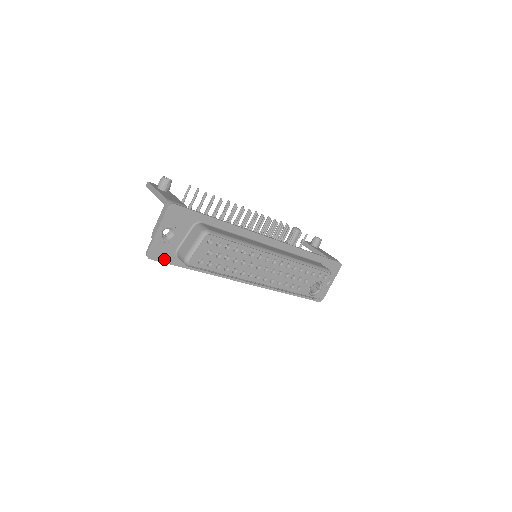
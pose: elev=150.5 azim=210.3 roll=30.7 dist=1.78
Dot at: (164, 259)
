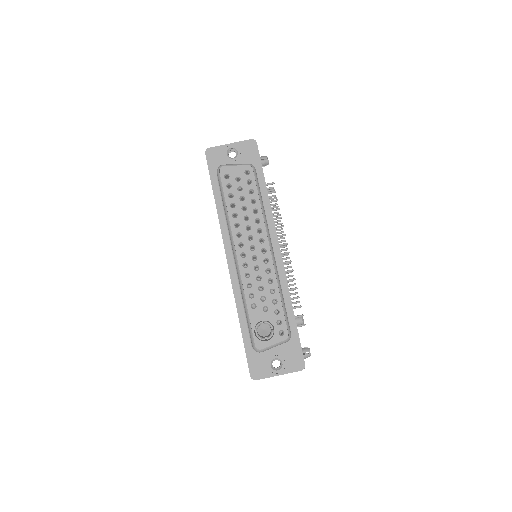
Dot at: (211, 164)
